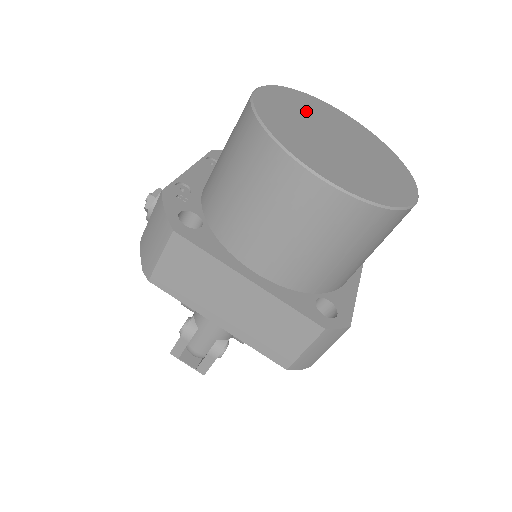
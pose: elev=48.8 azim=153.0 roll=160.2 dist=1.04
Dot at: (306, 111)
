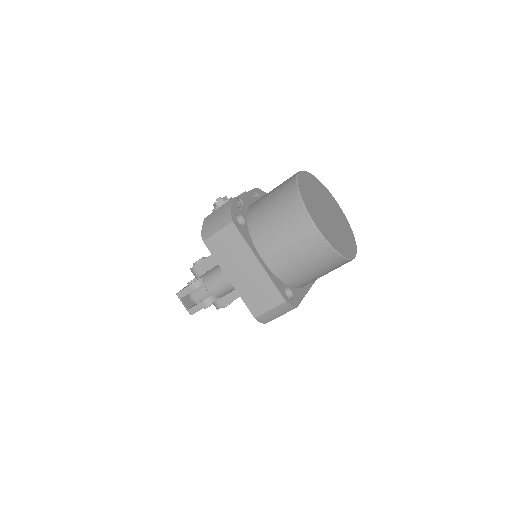
Dot at: (318, 192)
